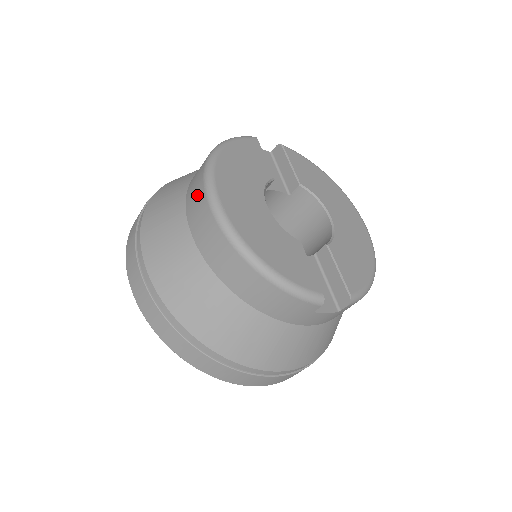
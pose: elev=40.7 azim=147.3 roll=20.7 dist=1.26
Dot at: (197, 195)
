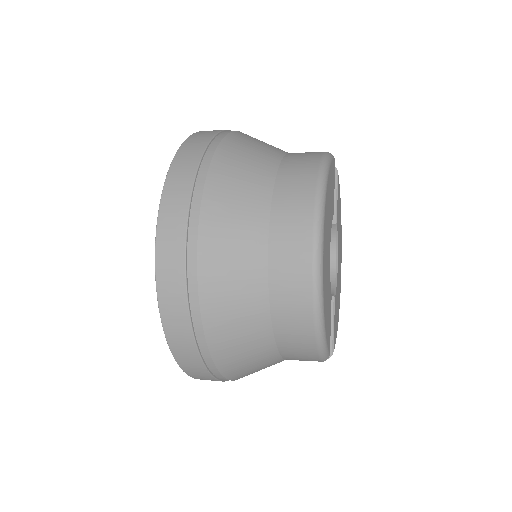
Dot at: (298, 216)
